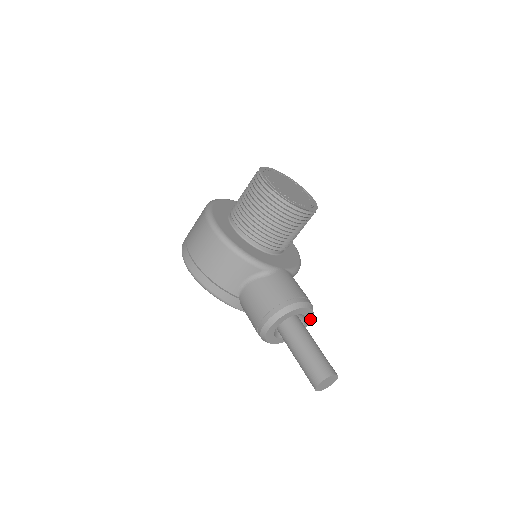
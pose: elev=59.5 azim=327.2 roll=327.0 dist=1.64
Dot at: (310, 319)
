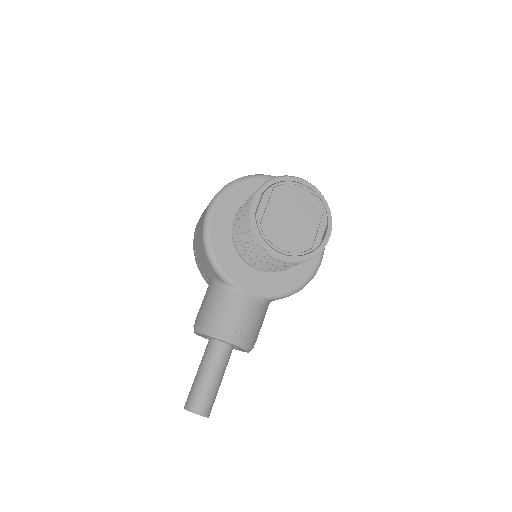
Dot at: occluded
